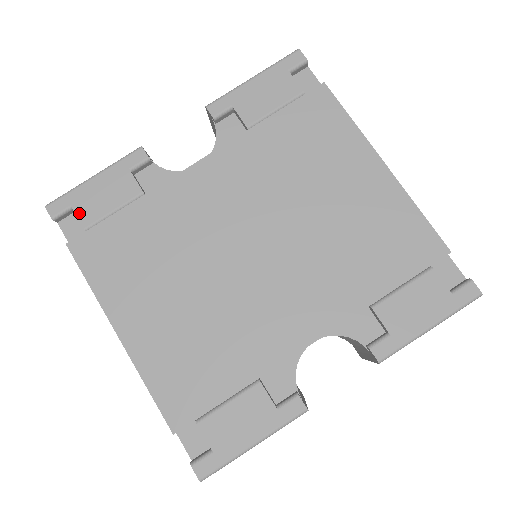
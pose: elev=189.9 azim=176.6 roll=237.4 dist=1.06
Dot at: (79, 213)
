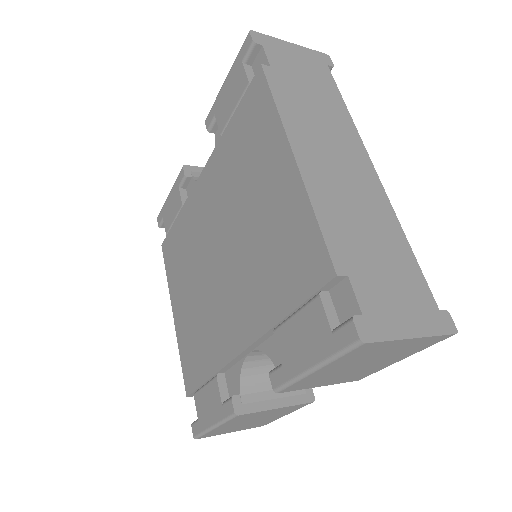
Dot at: (165, 222)
